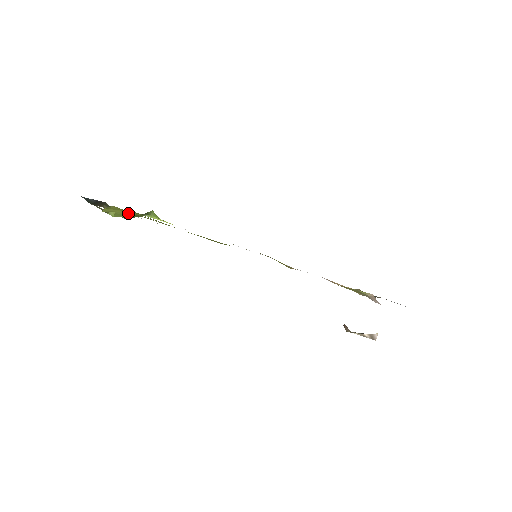
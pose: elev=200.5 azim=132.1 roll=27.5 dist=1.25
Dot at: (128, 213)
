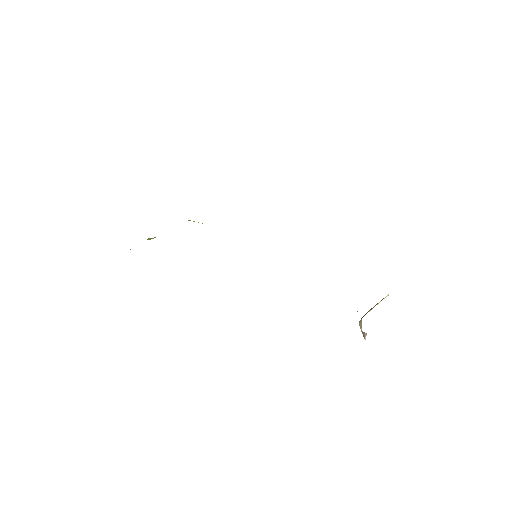
Dot at: occluded
